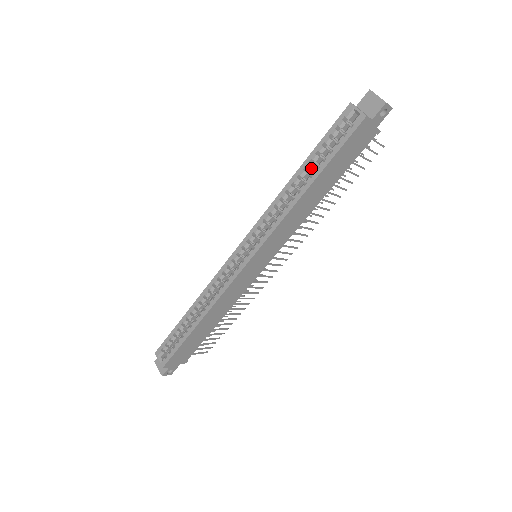
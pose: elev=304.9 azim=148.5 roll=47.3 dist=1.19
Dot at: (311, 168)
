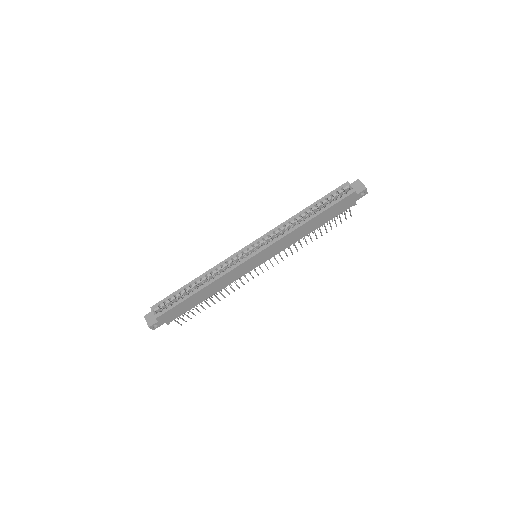
Dot at: (314, 210)
